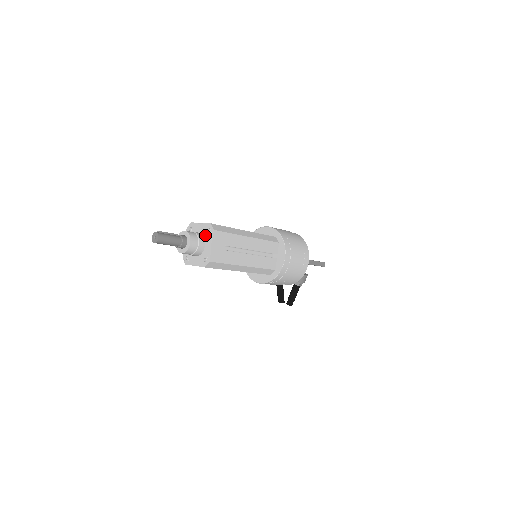
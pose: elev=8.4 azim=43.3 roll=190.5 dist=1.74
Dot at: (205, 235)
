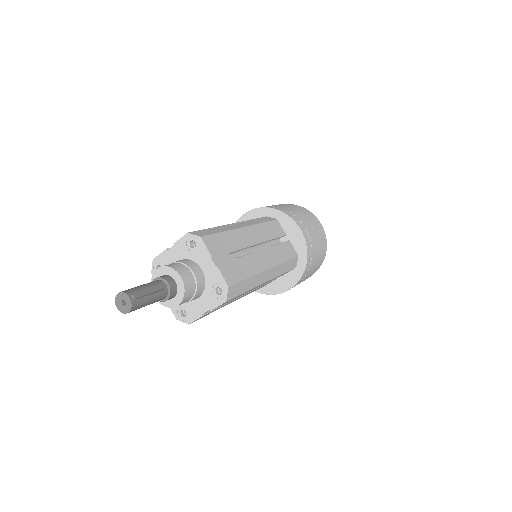
Dot at: (208, 287)
